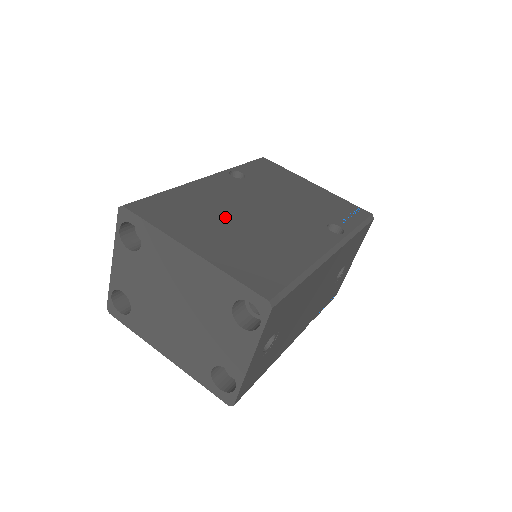
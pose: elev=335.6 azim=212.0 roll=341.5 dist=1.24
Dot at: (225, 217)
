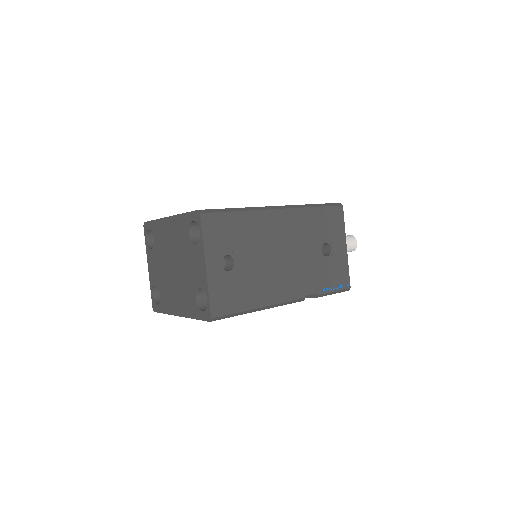
Dot at: occluded
